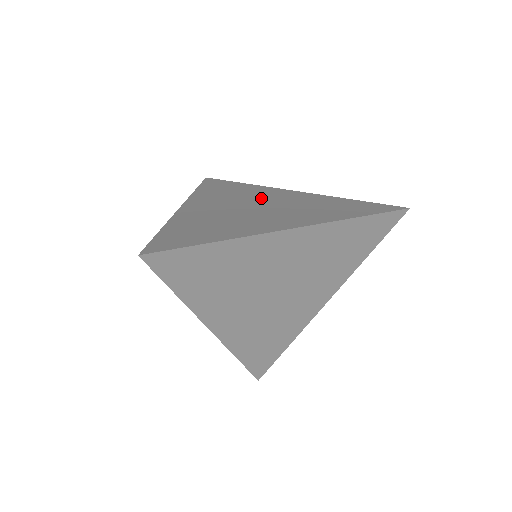
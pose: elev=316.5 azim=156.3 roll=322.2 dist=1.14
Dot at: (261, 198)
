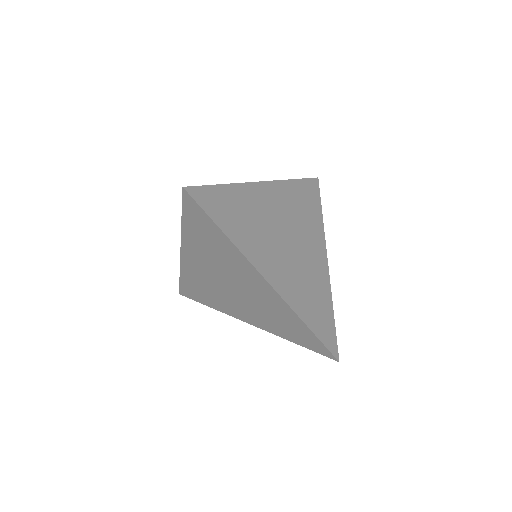
Dot at: (304, 239)
